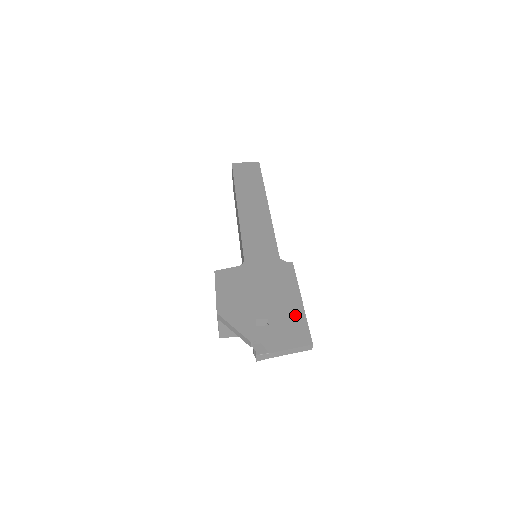
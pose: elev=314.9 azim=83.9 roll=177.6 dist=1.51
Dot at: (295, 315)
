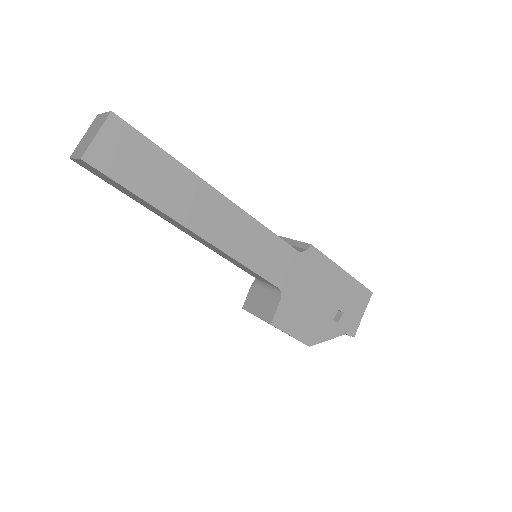
Dot at: (350, 287)
